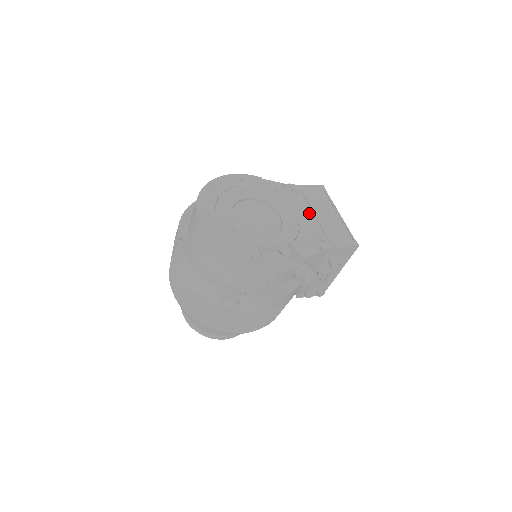
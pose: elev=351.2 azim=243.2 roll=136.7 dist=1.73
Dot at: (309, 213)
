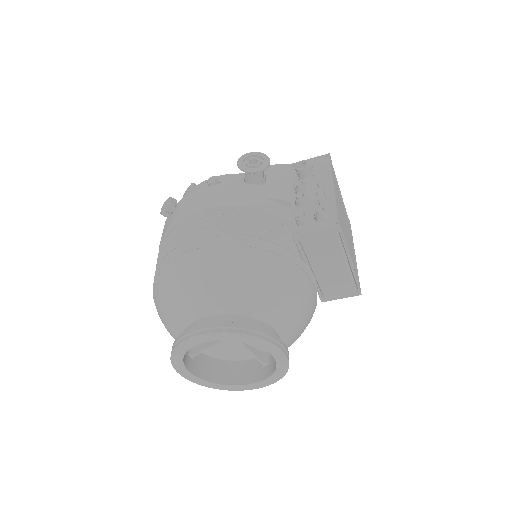
Dot at: occluded
